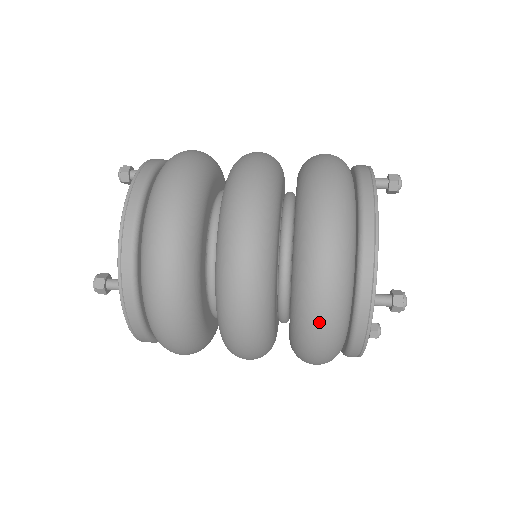
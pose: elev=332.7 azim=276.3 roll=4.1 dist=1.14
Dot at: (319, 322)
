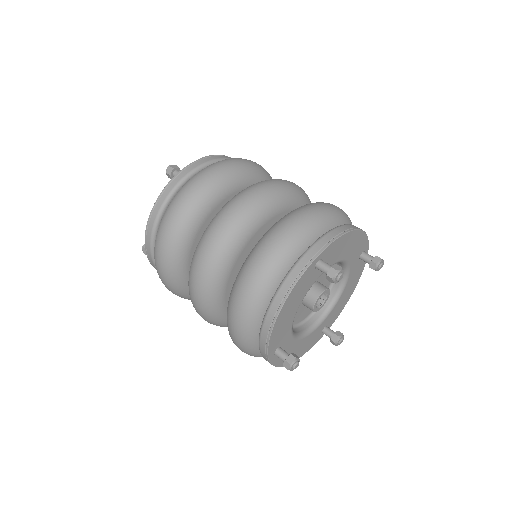
Dot at: occluded
